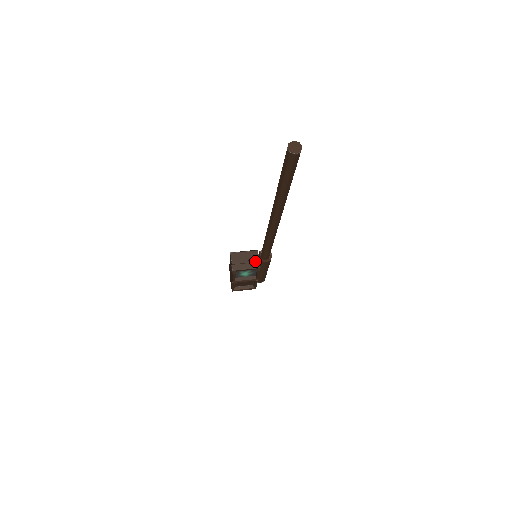
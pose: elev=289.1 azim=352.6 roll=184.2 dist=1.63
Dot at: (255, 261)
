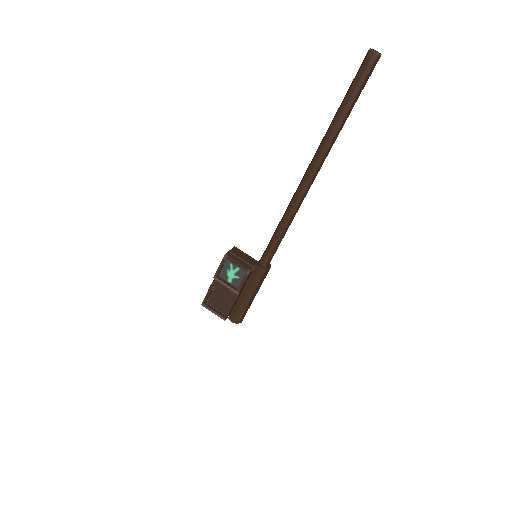
Dot at: (251, 264)
